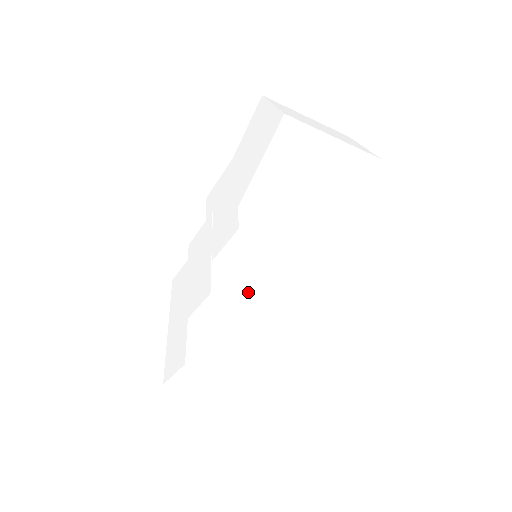
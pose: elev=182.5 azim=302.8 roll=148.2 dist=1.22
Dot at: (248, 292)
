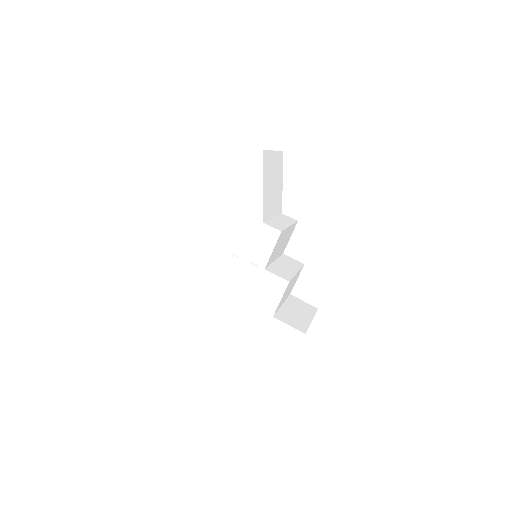
Dot at: (288, 271)
